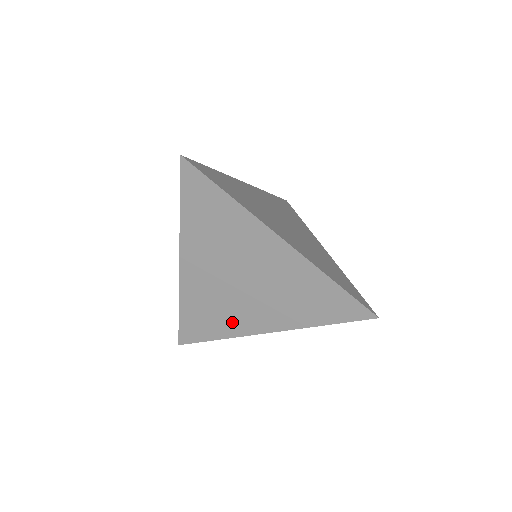
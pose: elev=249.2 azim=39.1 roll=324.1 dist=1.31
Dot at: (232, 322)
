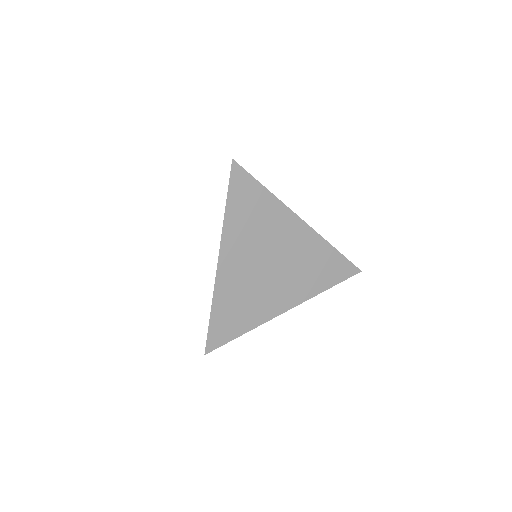
Dot at: (259, 309)
